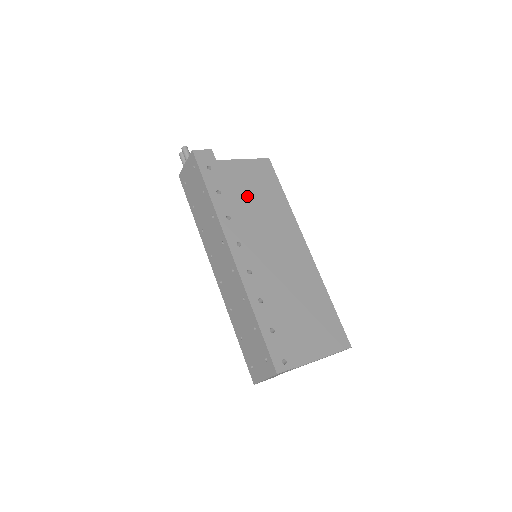
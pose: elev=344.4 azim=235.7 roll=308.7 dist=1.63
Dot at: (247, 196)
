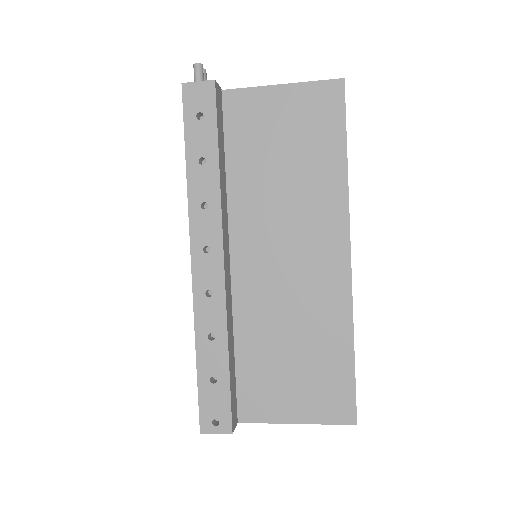
Dot at: (271, 156)
